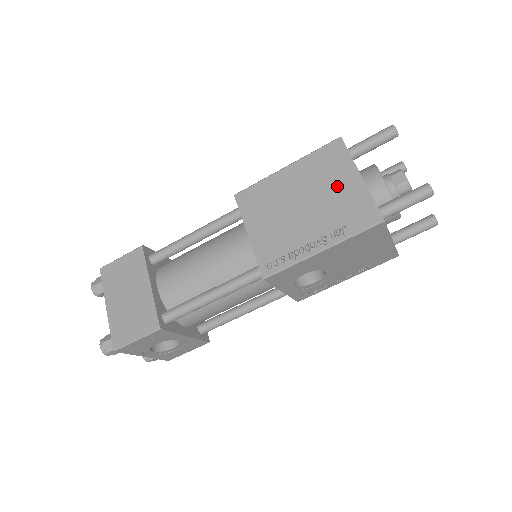
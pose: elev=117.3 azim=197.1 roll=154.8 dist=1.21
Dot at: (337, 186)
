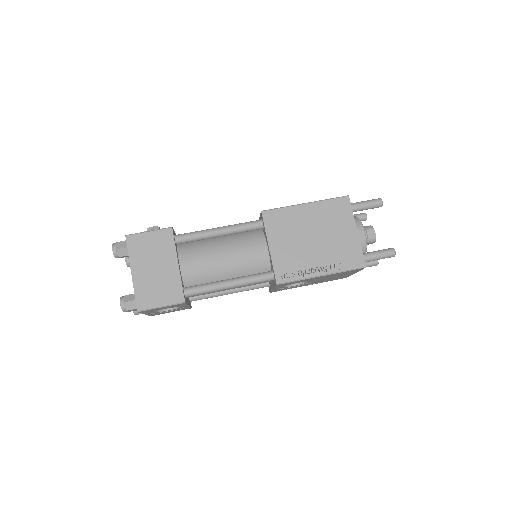
Dot at: (340, 232)
